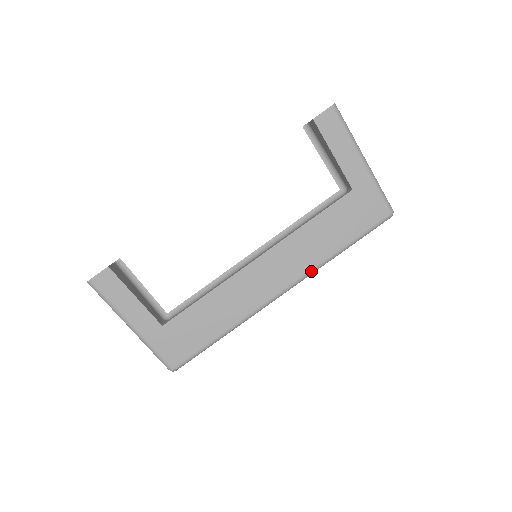
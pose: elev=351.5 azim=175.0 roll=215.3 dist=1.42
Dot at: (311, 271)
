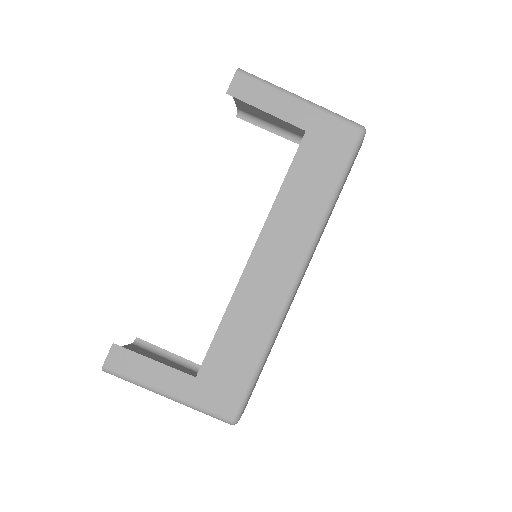
Dot at: (315, 235)
